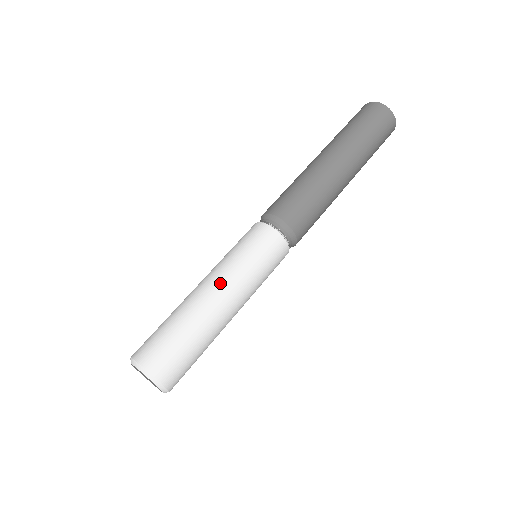
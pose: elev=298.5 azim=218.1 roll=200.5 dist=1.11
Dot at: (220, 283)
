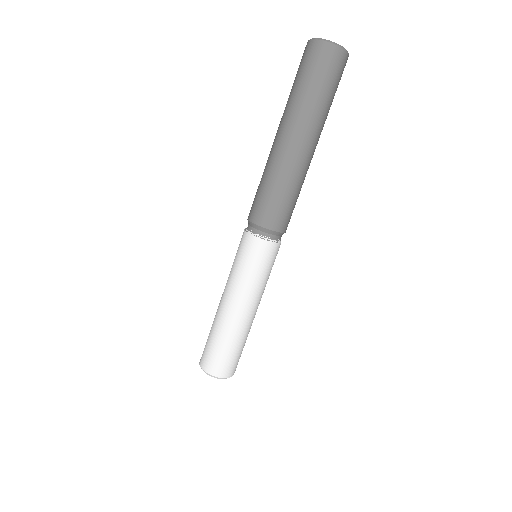
Dot at: (240, 302)
